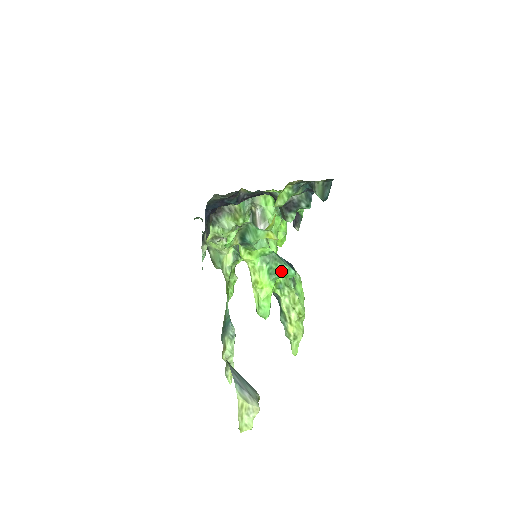
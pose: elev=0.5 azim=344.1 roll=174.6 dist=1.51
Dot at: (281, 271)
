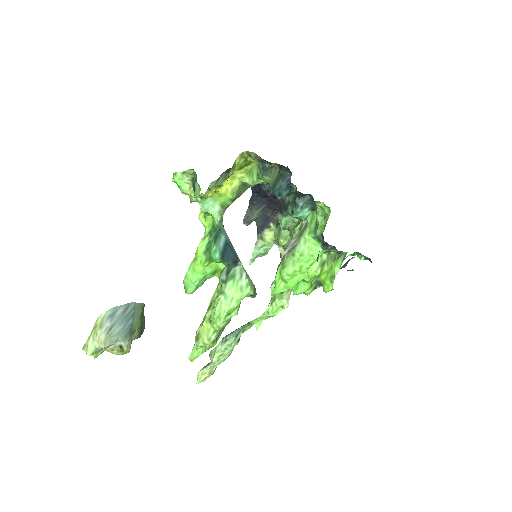
Dot at: (211, 249)
